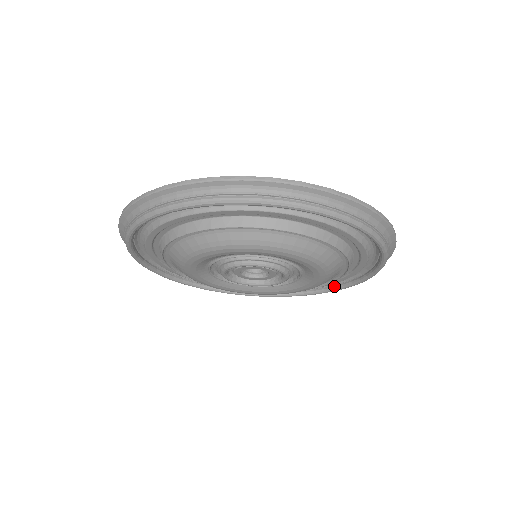
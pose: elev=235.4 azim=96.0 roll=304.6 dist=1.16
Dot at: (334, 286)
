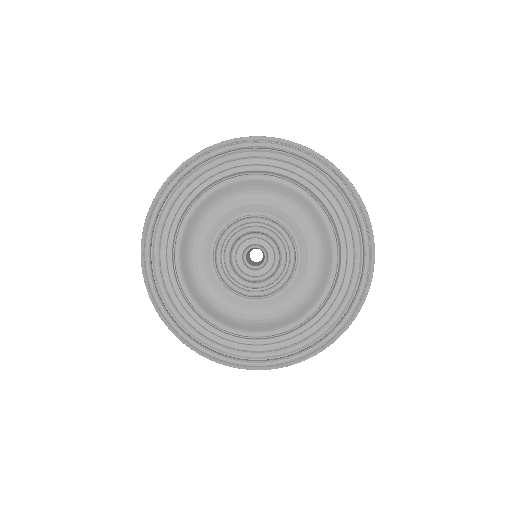
Dot at: (321, 339)
